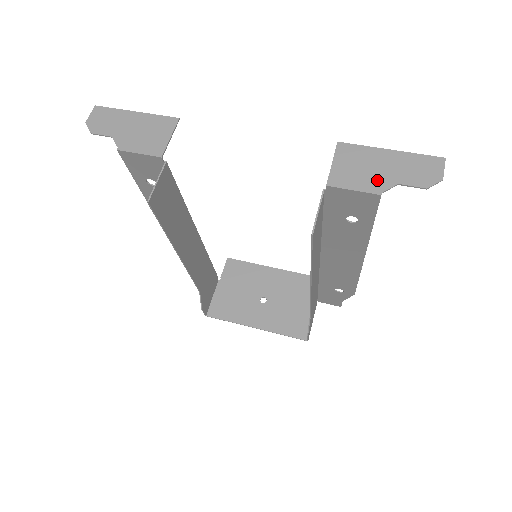
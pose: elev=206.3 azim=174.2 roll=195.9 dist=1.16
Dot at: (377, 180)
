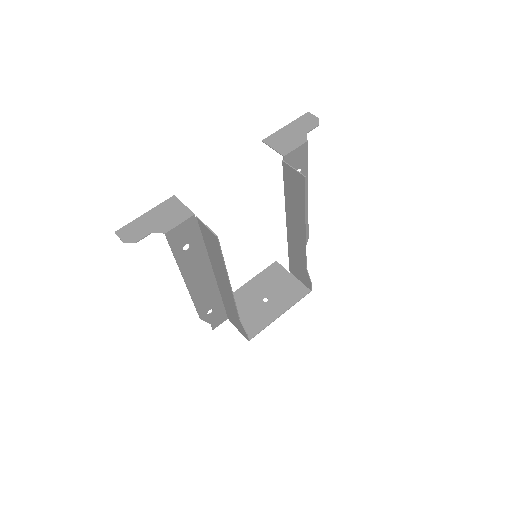
Dot at: (298, 138)
